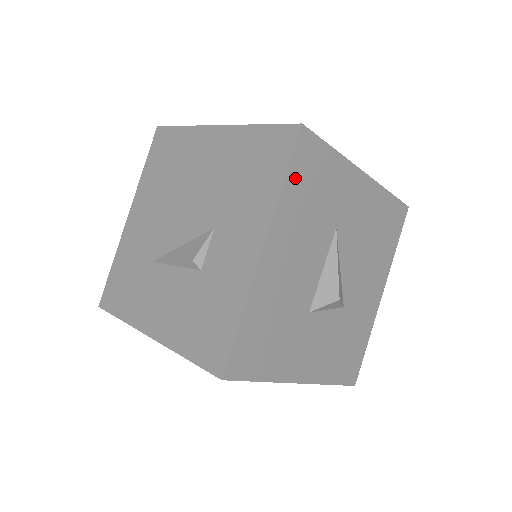
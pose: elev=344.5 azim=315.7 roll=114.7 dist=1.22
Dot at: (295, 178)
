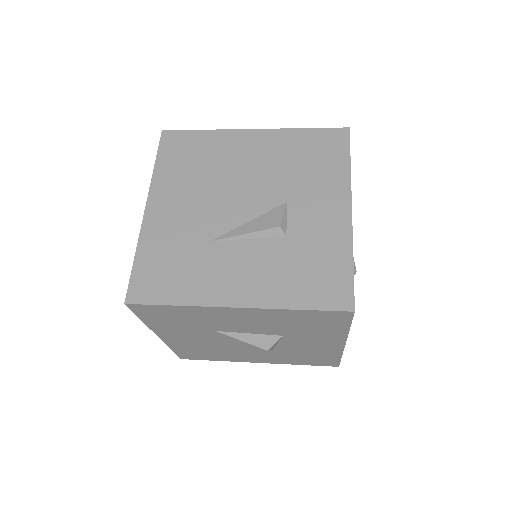
Dot at: occluded
